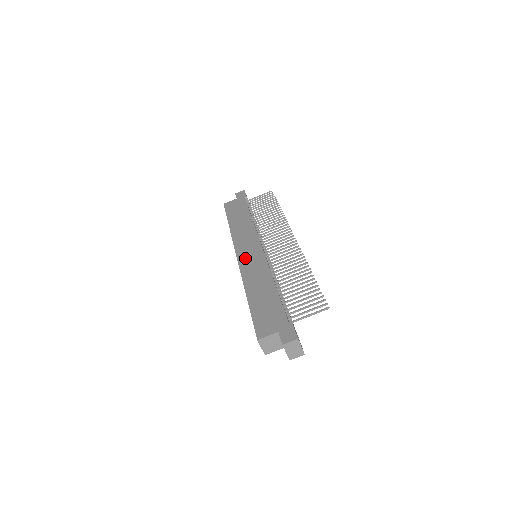
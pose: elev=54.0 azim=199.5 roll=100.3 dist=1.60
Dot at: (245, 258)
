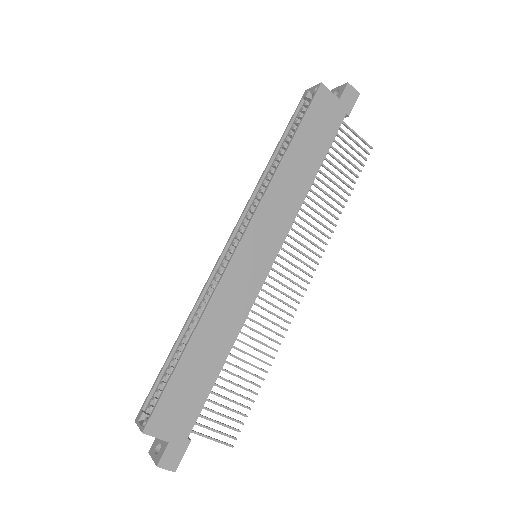
Dot at: (243, 262)
